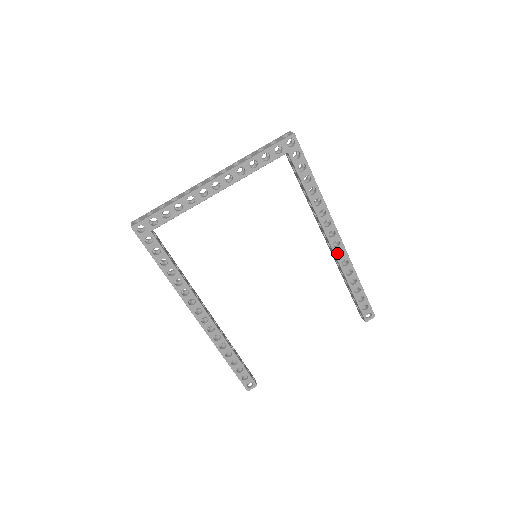
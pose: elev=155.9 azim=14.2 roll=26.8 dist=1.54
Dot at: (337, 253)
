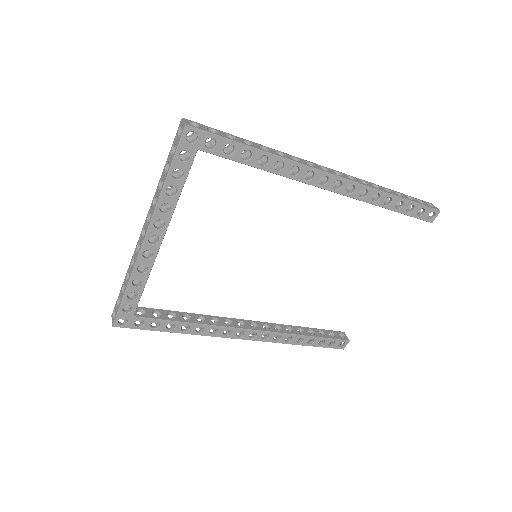
Dot at: (345, 192)
